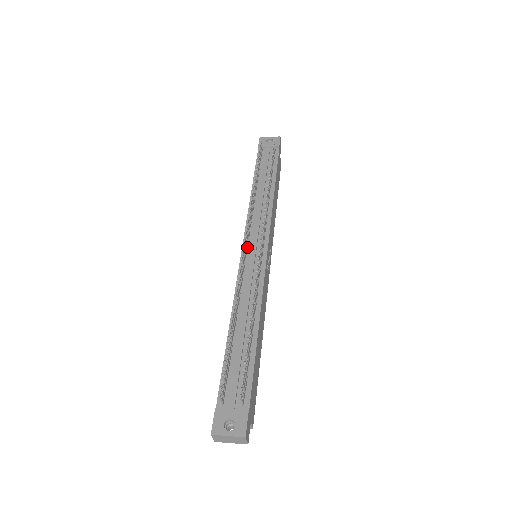
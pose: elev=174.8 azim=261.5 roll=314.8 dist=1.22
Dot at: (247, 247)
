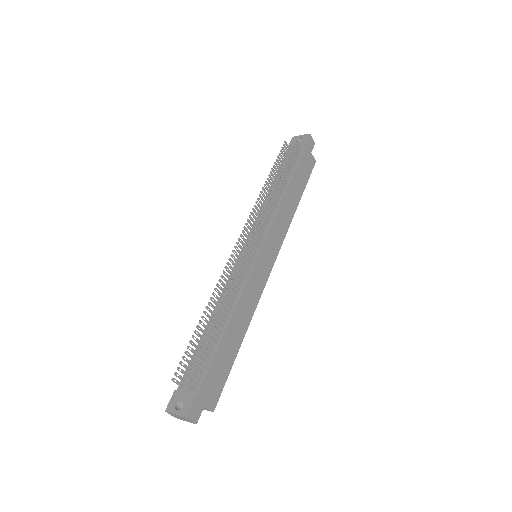
Dot at: (245, 248)
